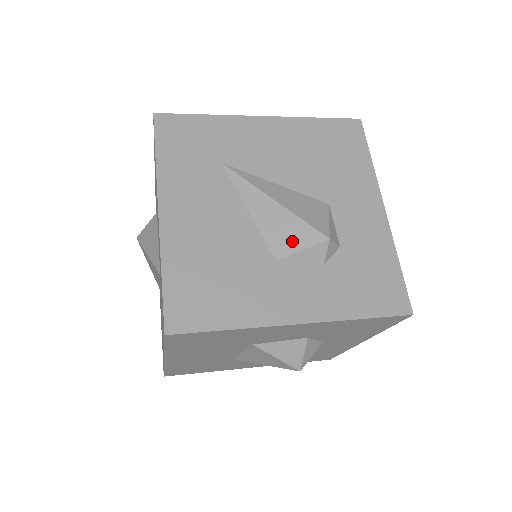
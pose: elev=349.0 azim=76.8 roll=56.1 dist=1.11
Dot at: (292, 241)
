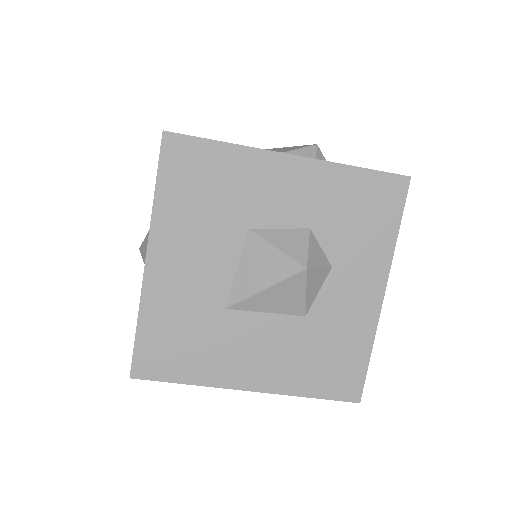
Dot at: (285, 150)
